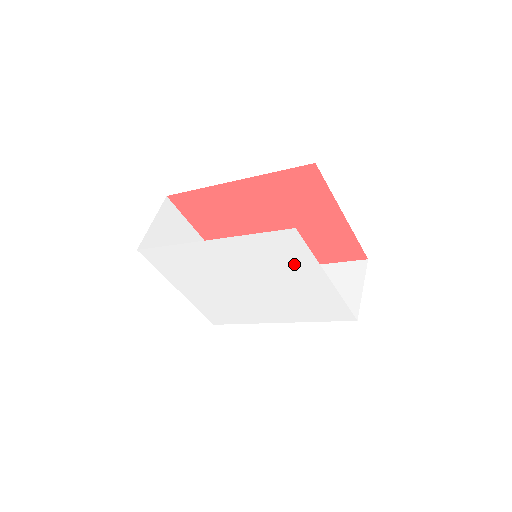
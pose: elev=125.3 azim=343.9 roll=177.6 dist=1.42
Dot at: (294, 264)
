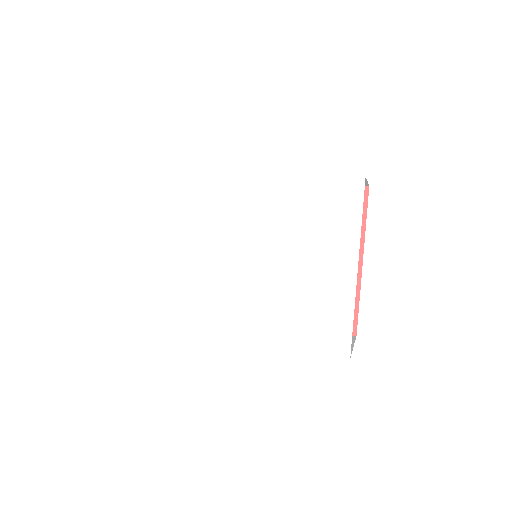
Dot at: (330, 233)
